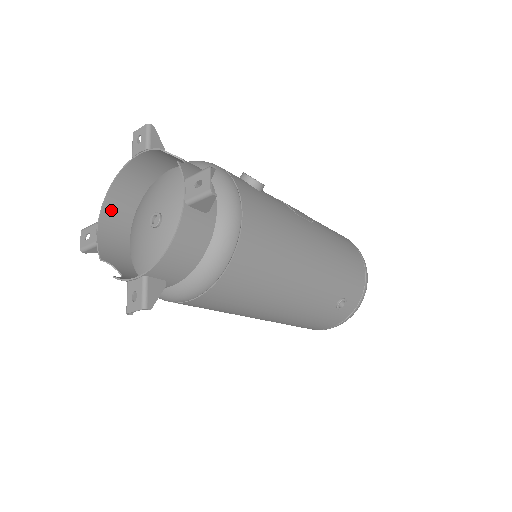
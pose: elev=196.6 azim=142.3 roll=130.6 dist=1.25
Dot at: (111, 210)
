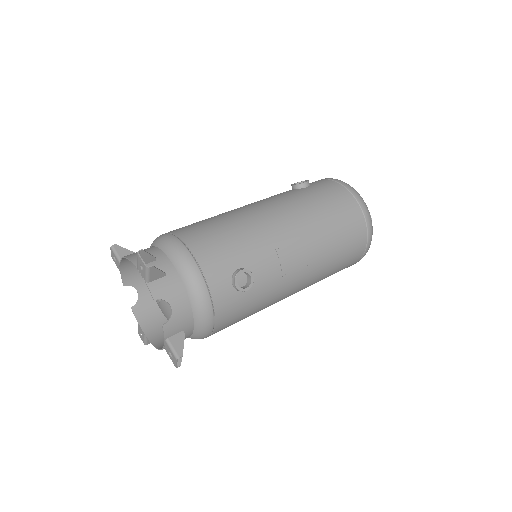
Dot at: occluded
